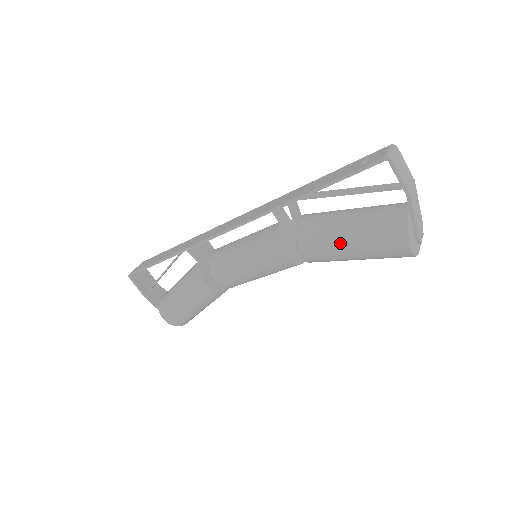
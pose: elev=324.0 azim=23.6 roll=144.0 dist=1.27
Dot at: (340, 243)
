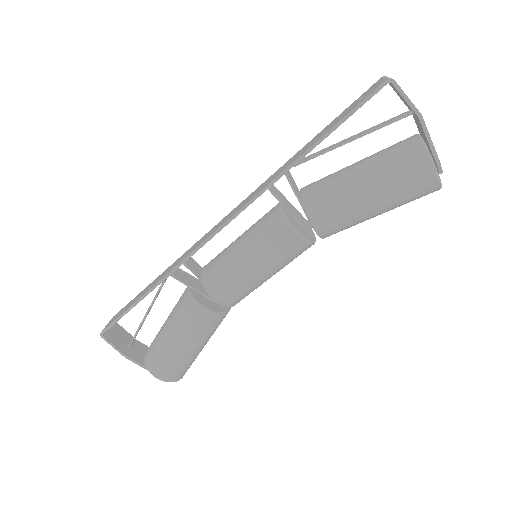
Dot at: (357, 196)
